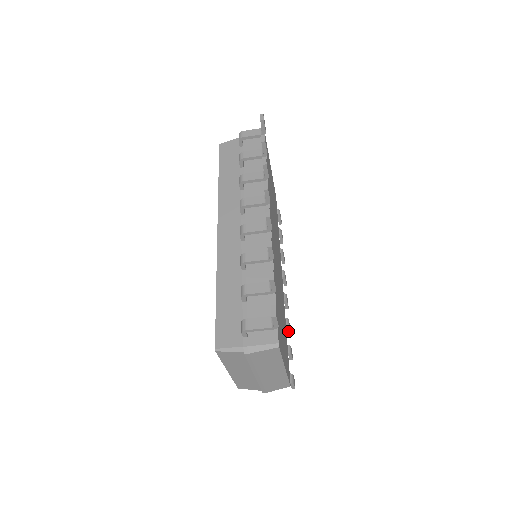
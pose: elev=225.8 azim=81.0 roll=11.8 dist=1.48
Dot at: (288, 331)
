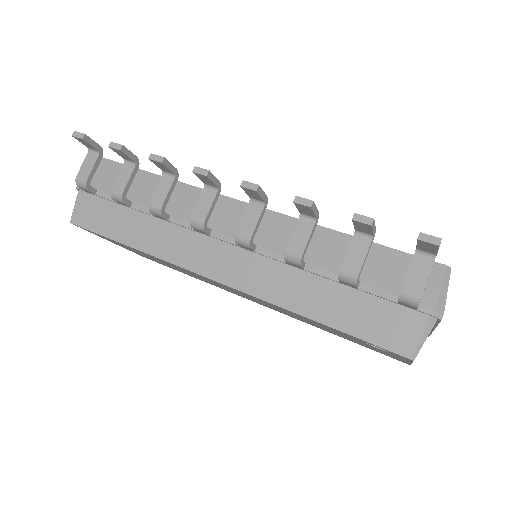
Dot at: occluded
